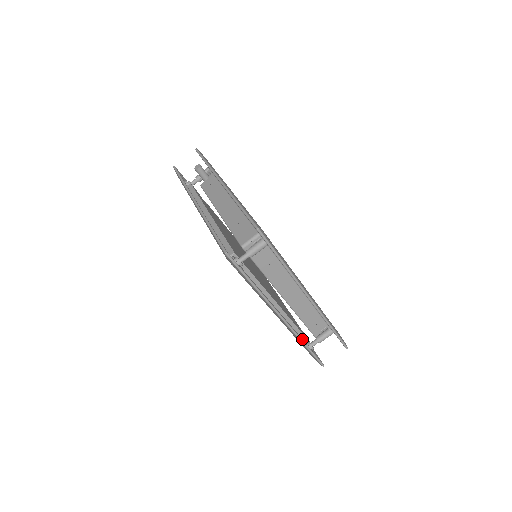
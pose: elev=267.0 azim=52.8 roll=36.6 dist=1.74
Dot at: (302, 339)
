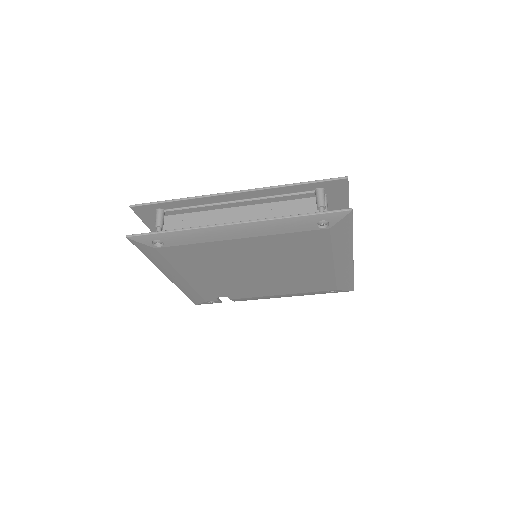
Dot at: occluded
